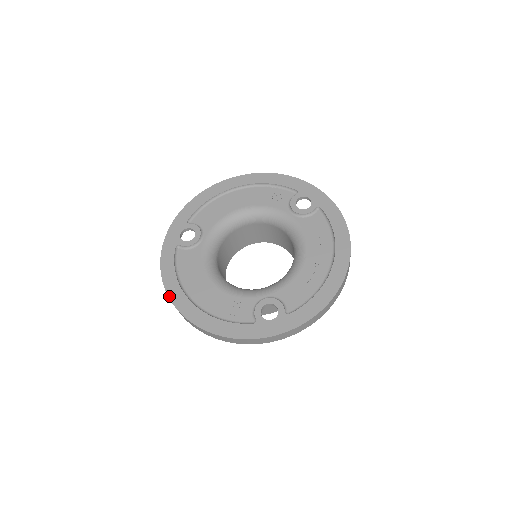
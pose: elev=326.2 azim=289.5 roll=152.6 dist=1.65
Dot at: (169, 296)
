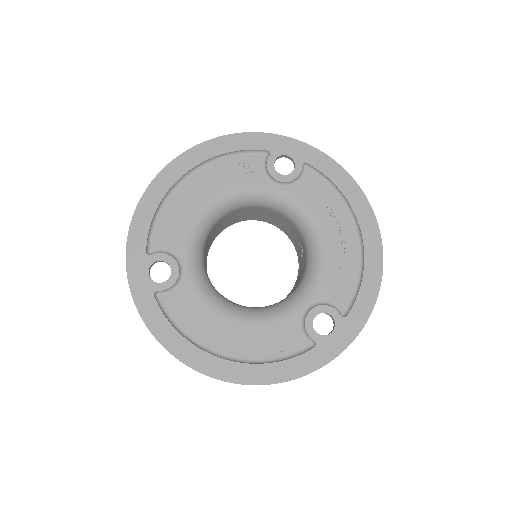
Dot at: (190, 366)
